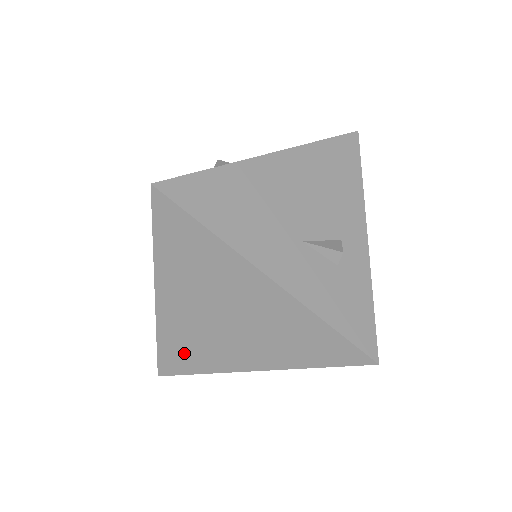
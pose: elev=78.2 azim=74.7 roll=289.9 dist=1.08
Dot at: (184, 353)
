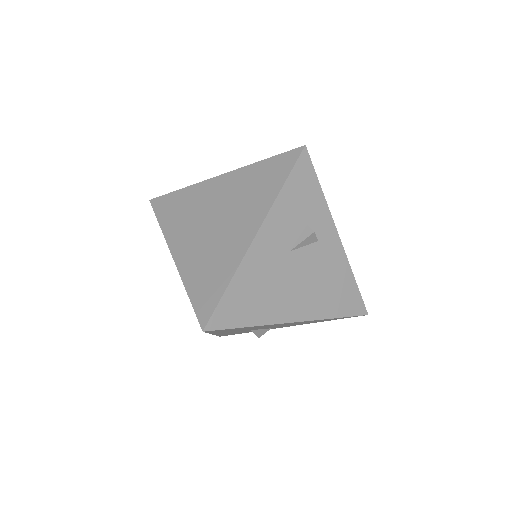
Dot at: occluded
